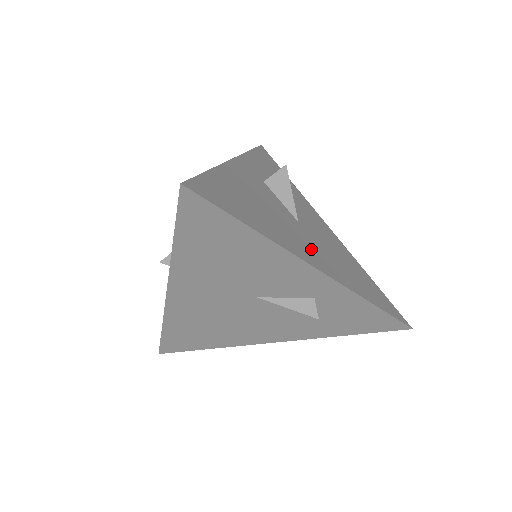
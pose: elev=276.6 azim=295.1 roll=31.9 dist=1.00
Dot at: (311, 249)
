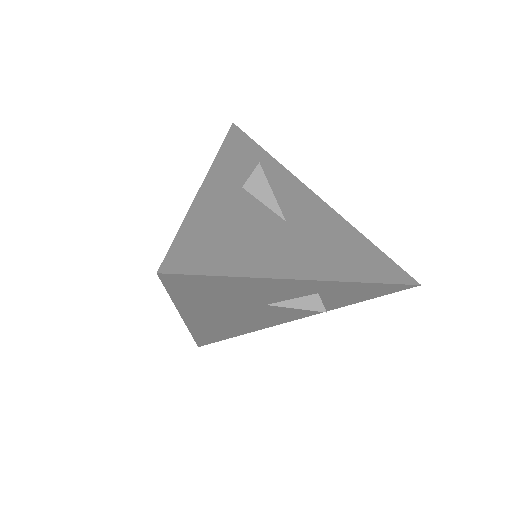
Dot at: (303, 254)
